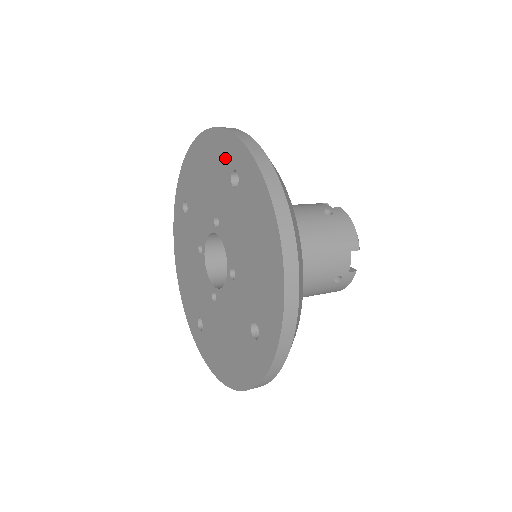
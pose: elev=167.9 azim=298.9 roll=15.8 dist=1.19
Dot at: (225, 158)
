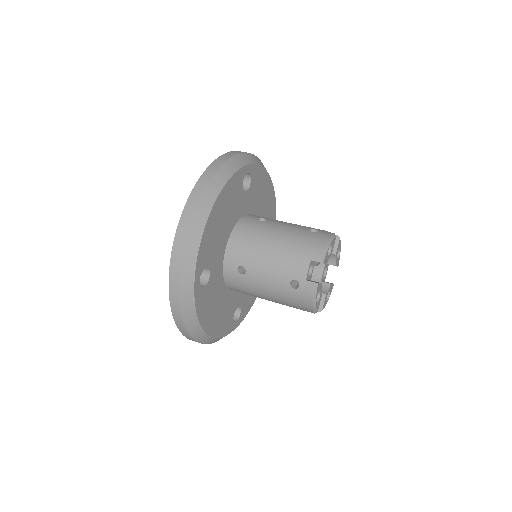
Dot at: occluded
